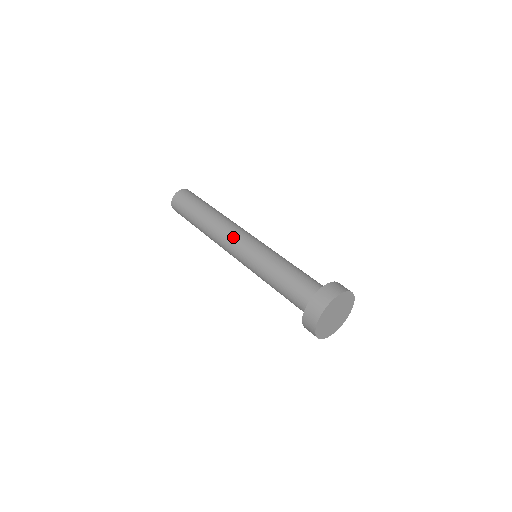
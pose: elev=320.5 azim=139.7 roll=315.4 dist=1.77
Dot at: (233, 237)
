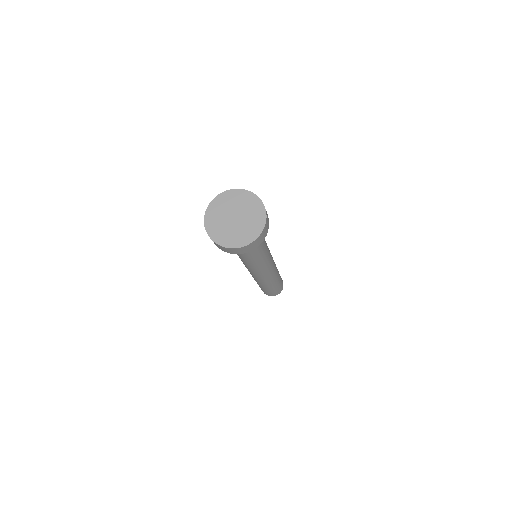
Dot at: occluded
